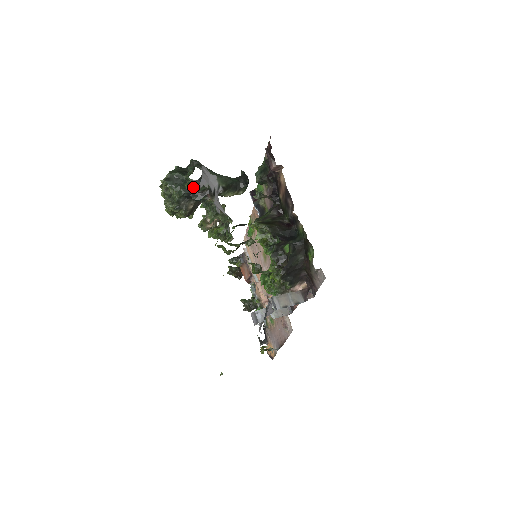
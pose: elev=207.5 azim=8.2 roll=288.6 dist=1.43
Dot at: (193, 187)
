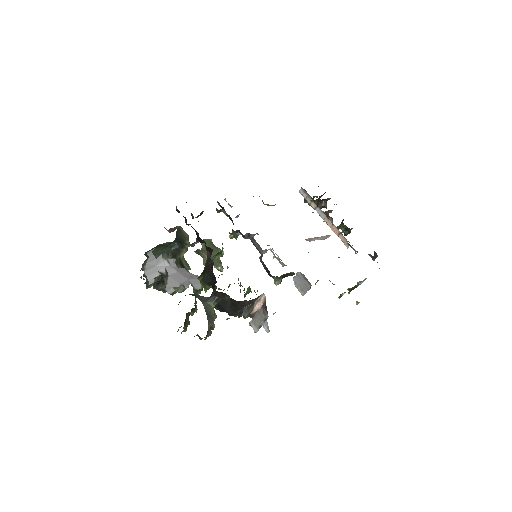
Dot at: occluded
